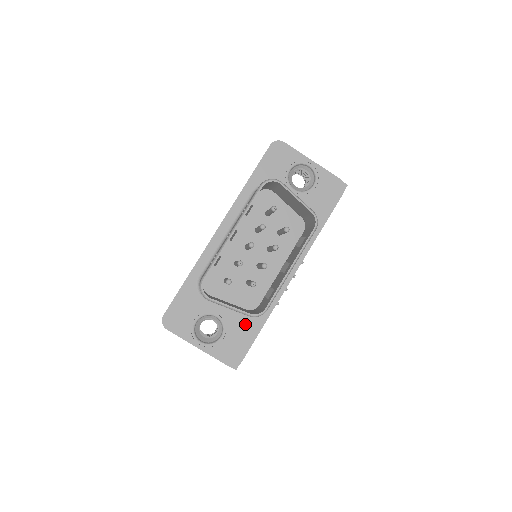
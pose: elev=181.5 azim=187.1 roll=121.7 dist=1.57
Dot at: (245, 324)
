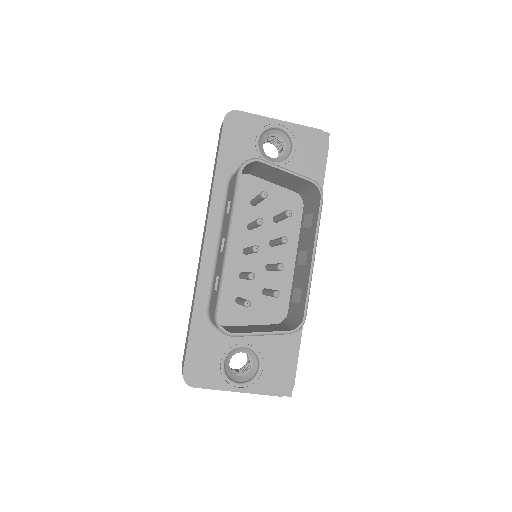
Dot at: (280, 341)
